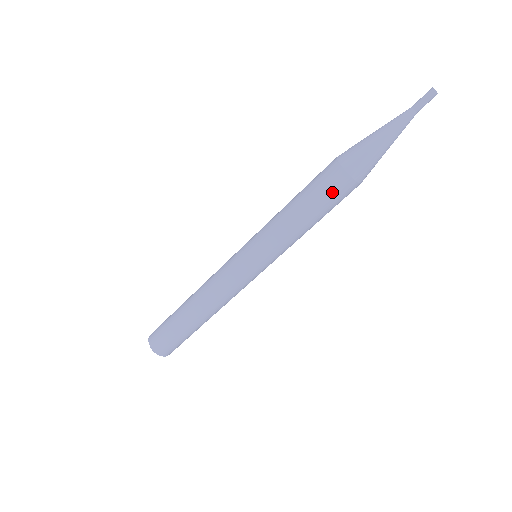
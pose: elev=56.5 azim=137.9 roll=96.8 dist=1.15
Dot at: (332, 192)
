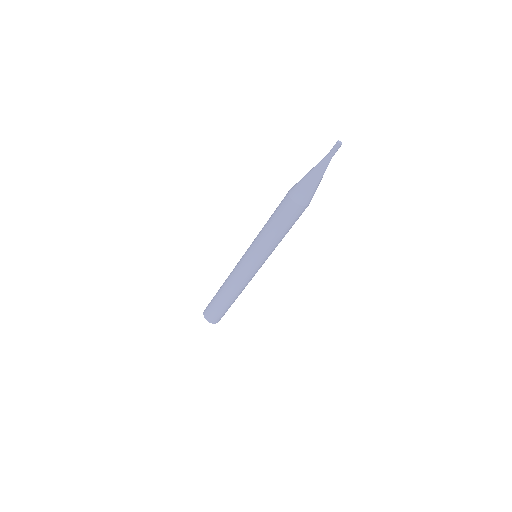
Dot at: (286, 213)
